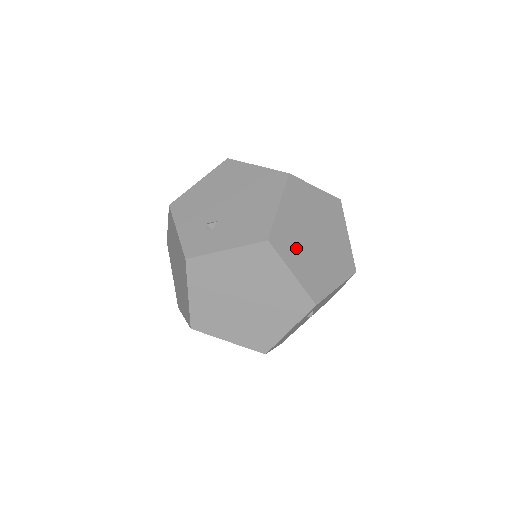
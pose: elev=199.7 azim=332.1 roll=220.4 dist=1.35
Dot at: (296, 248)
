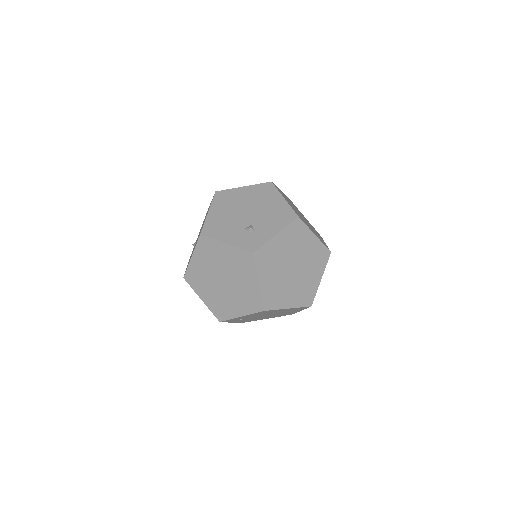
Dot at: (305, 222)
